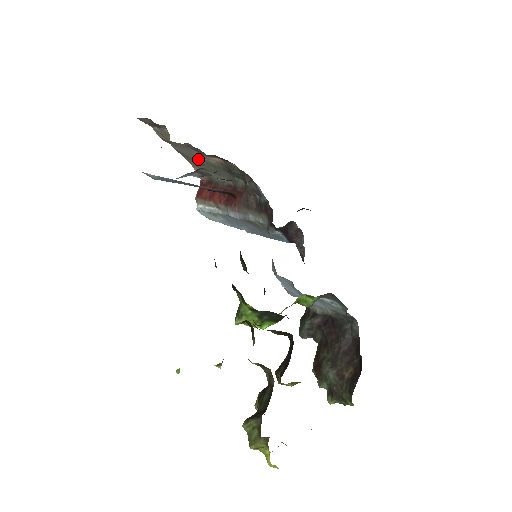
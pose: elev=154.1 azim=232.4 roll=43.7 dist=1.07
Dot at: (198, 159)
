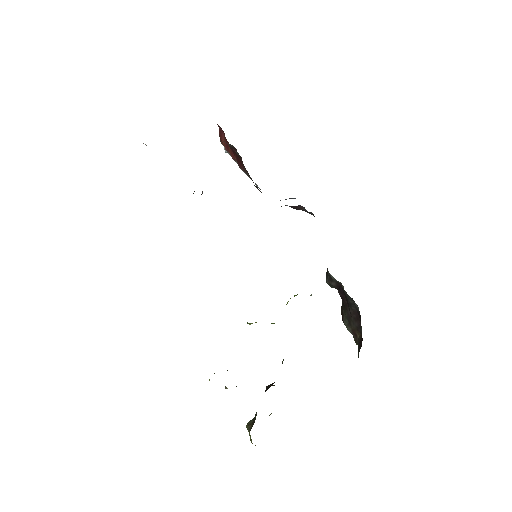
Dot at: occluded
